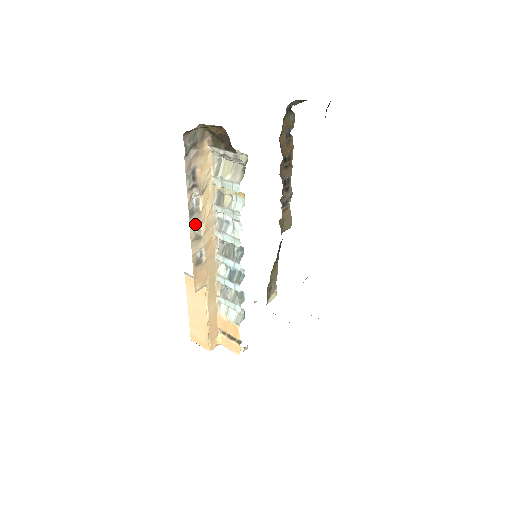
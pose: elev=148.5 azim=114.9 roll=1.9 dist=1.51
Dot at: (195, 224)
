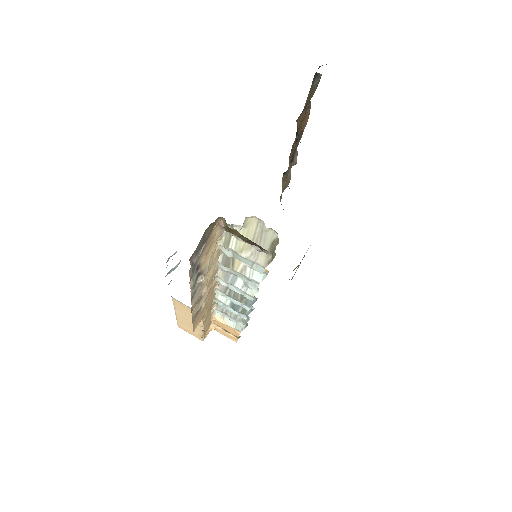
Dot at: (197, 298)
